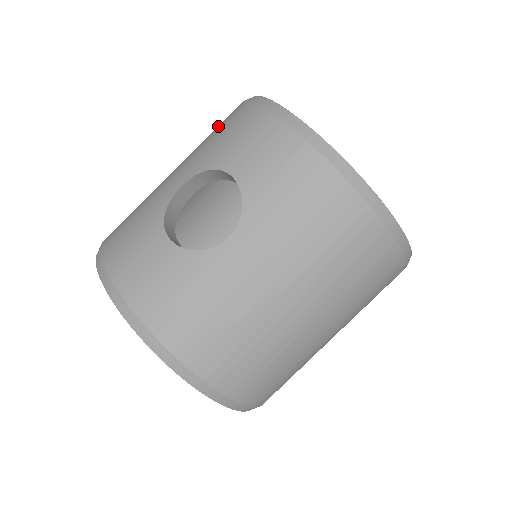
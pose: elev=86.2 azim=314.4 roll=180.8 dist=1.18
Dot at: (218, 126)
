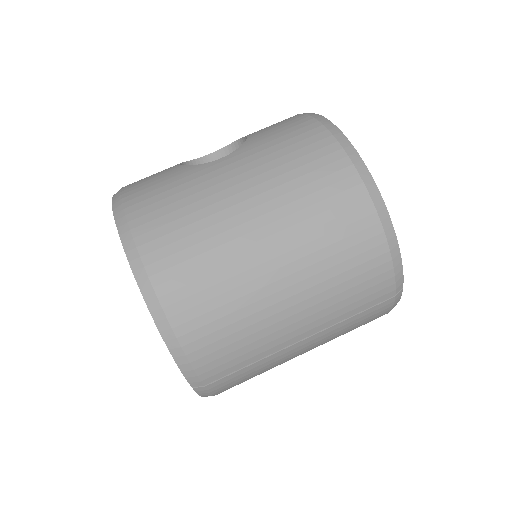
Dot at: occluded
